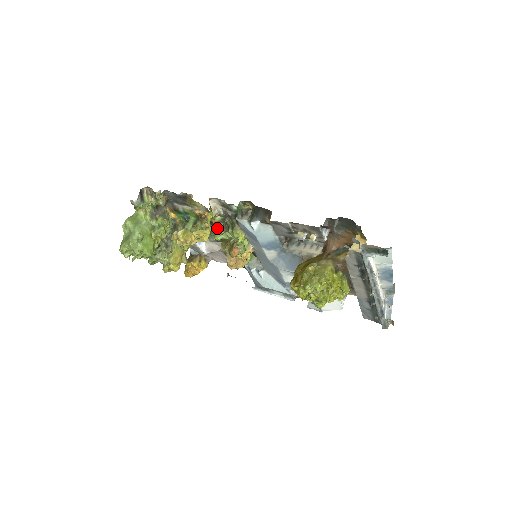
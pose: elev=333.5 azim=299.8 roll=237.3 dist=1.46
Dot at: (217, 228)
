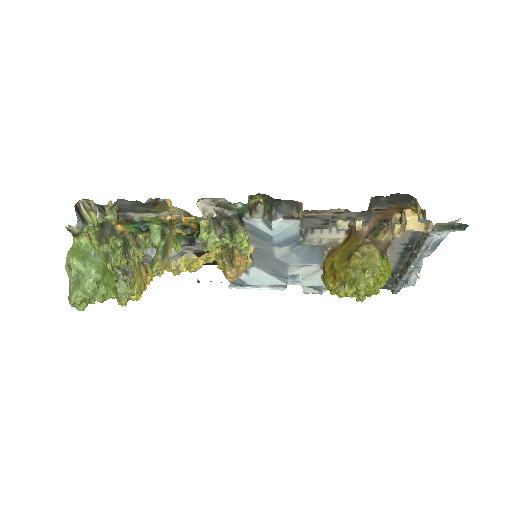
Dot at: (208, 235)
